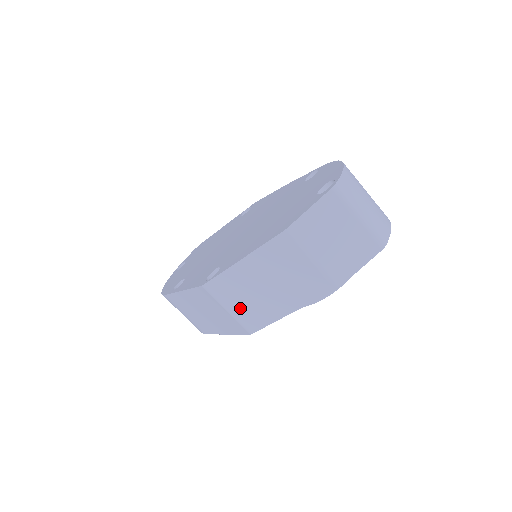
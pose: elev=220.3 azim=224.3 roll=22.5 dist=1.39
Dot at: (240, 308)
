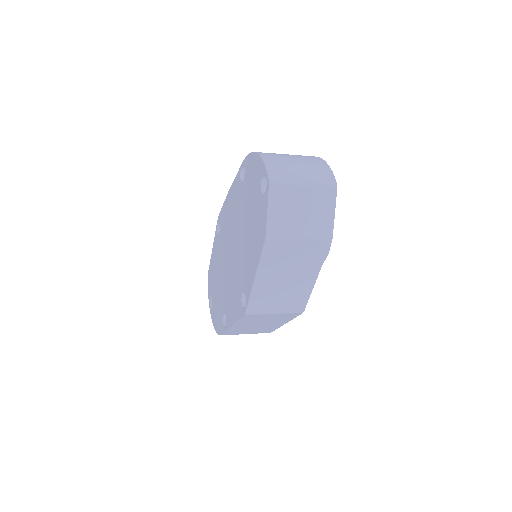
Dot at: (281, 305)
